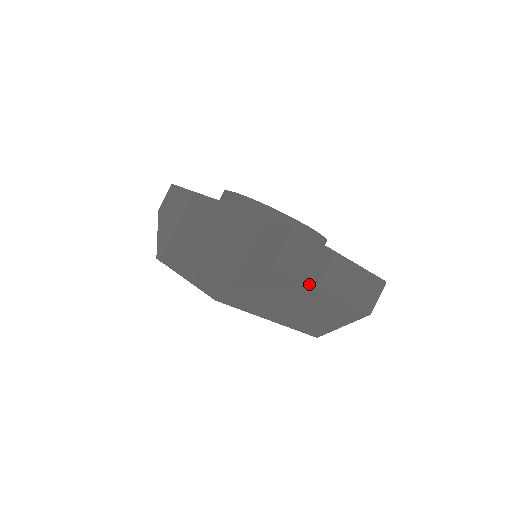
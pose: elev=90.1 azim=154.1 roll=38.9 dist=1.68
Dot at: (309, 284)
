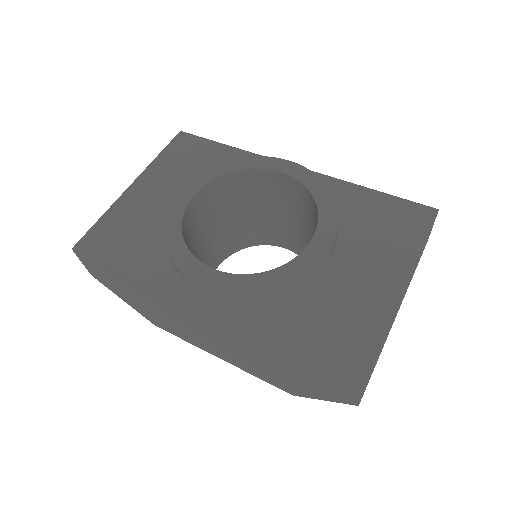
Dot at: occluded
